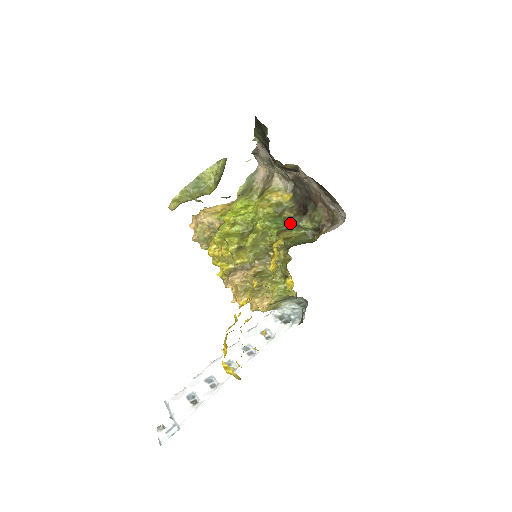
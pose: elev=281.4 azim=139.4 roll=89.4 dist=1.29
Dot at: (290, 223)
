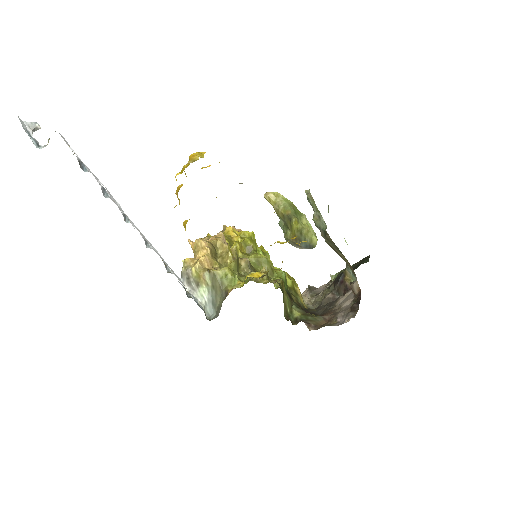
Dot at: occluded
